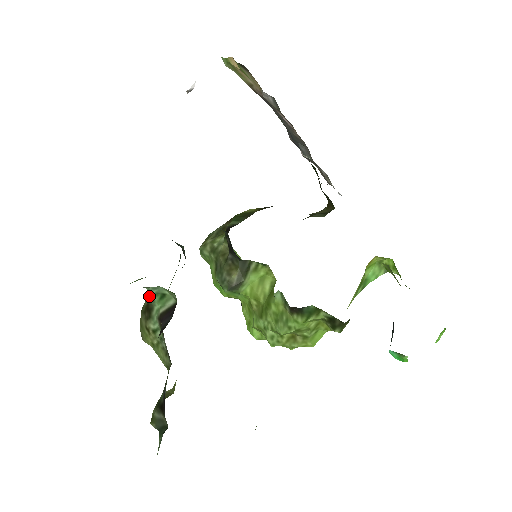
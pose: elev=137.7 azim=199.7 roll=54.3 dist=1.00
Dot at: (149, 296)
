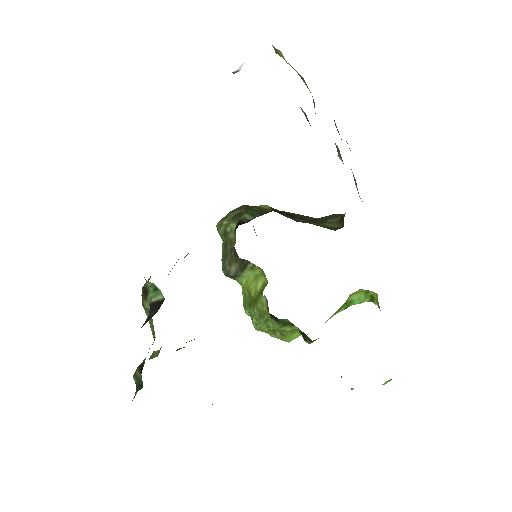
Dot at: occluded
